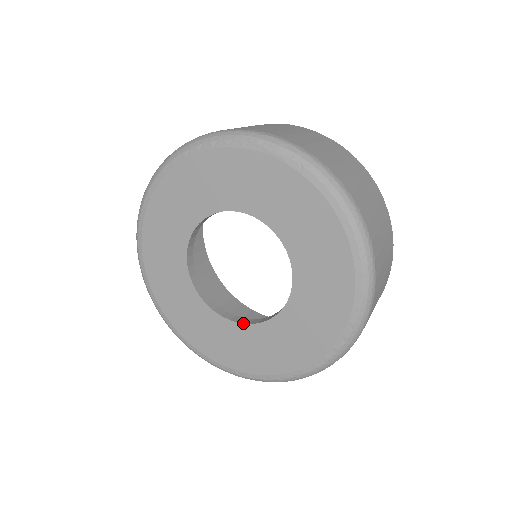
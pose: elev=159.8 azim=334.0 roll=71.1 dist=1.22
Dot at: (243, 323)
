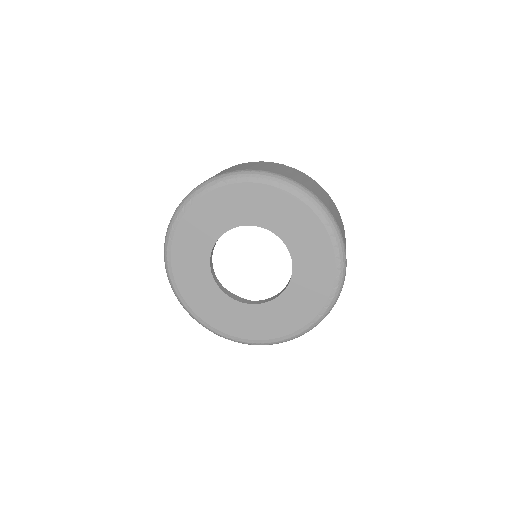
Dot at: (284, 290)
